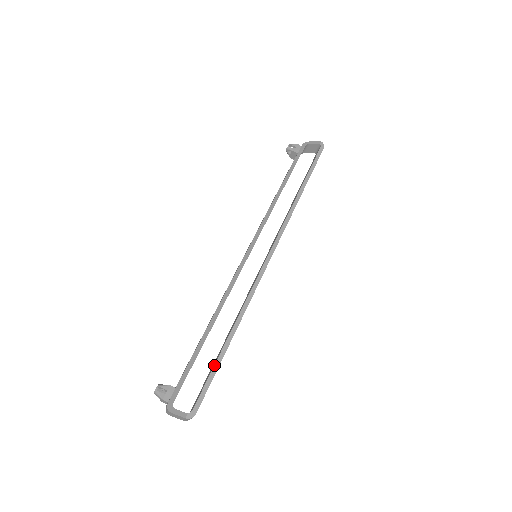
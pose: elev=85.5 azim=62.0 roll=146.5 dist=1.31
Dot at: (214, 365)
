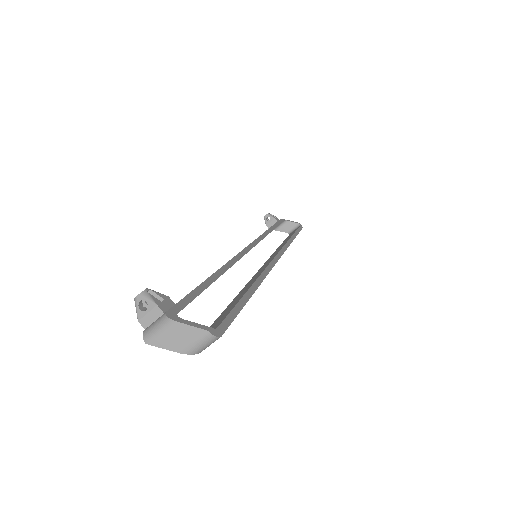
Dot at: (239, 300)
